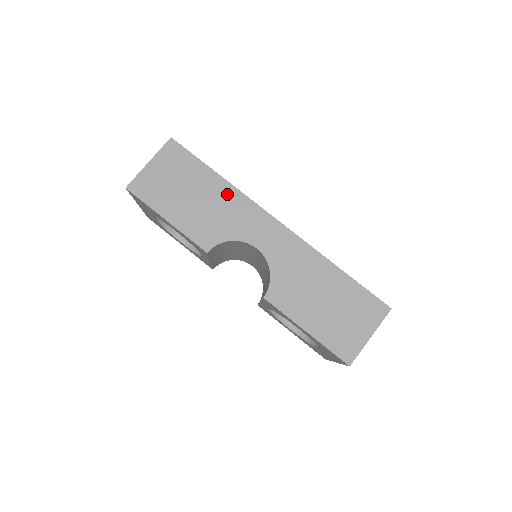
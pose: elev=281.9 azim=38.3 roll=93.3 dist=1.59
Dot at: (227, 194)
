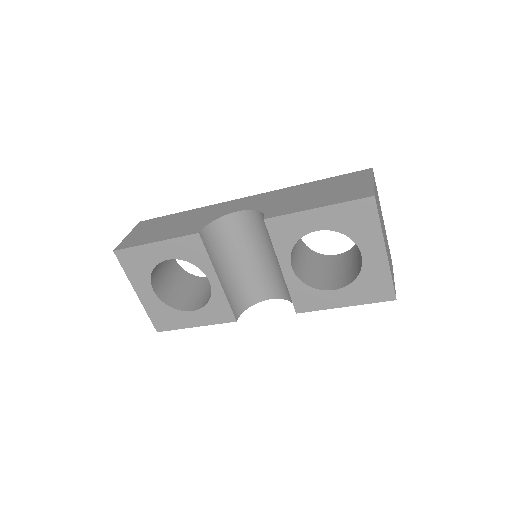
Dot at: (197, 212)
